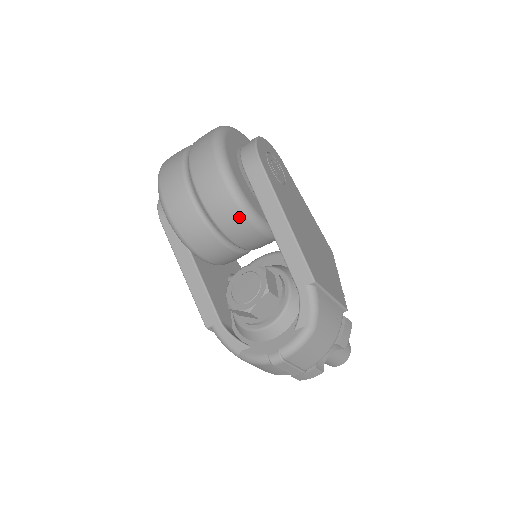
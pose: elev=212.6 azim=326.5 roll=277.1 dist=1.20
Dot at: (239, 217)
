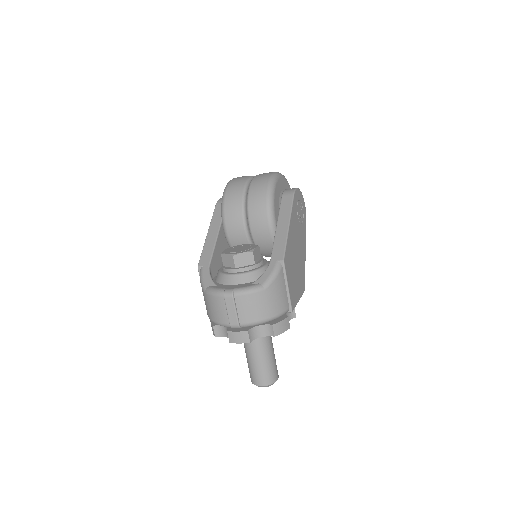
Dot at: (263, 208)
